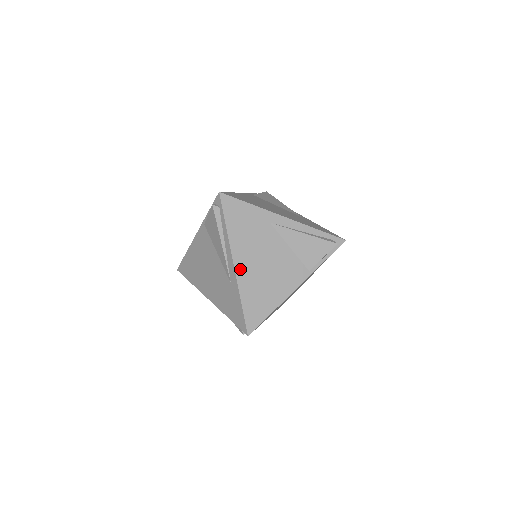
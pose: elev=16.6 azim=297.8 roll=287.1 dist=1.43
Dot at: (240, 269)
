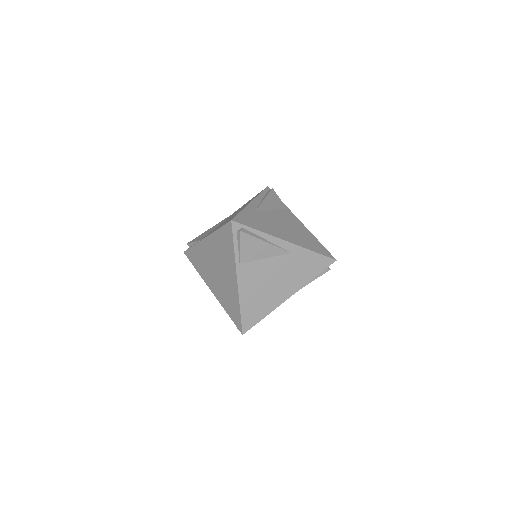
Dot at: occluded
